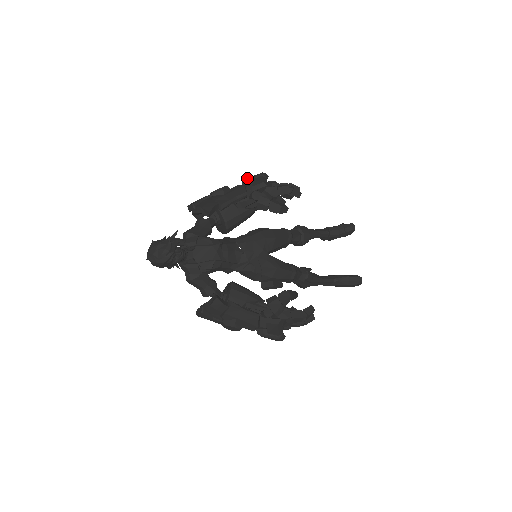
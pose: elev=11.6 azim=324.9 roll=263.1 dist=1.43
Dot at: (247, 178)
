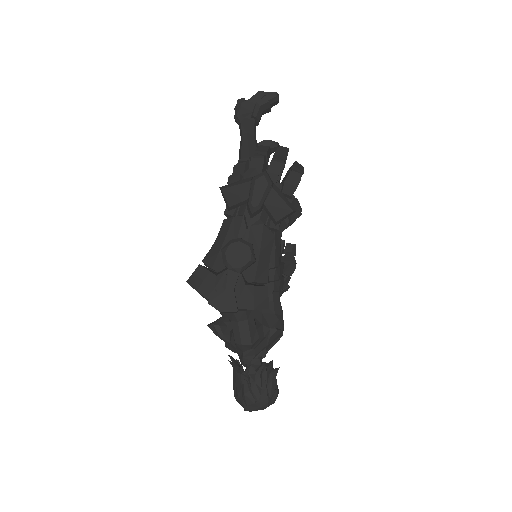
Dot at: (258, 207)
